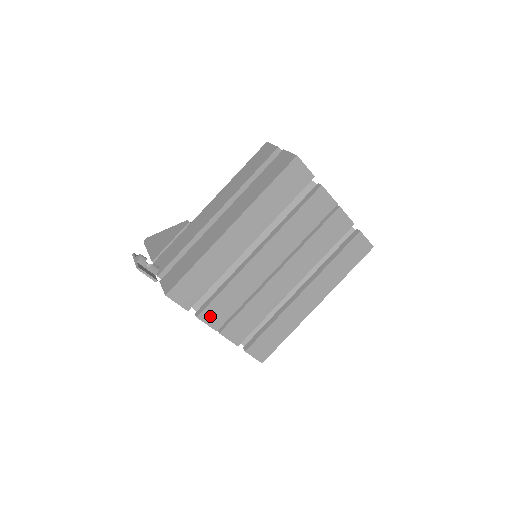
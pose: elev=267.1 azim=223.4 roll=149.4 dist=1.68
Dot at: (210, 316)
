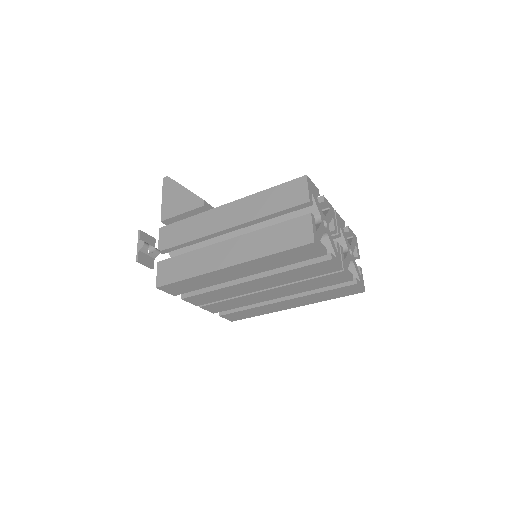
Dot at: (194, 300)
